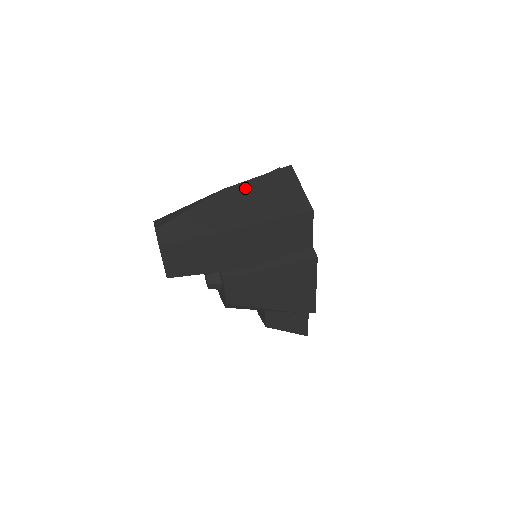
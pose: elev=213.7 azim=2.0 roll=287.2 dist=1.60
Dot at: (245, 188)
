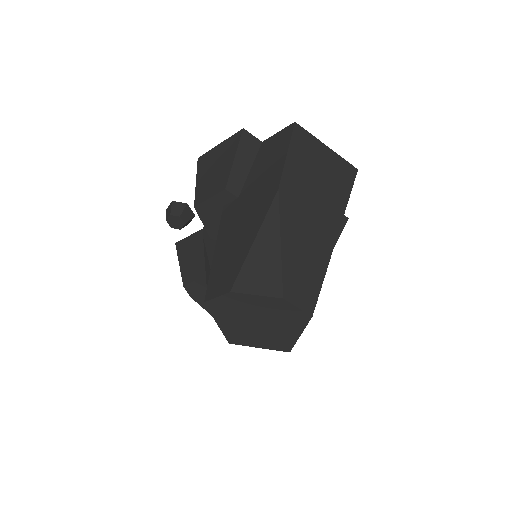
Dot at: (294, 175)
